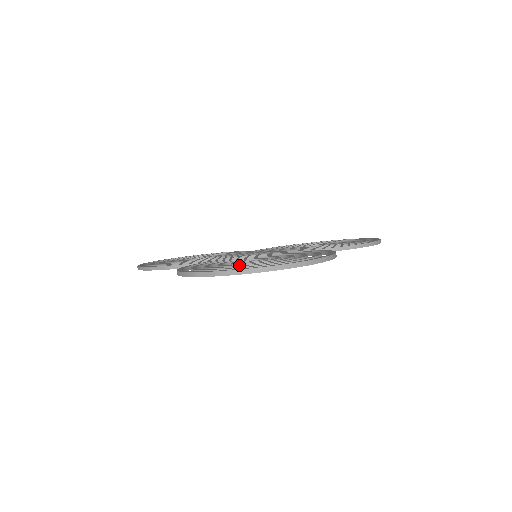
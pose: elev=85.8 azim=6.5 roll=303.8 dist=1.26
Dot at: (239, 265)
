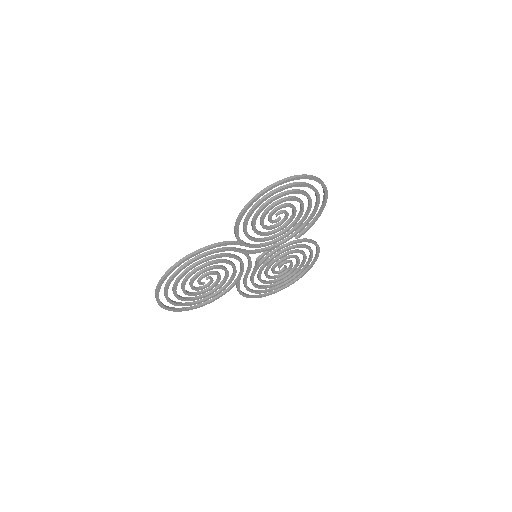
Dot at: (284, 197)
